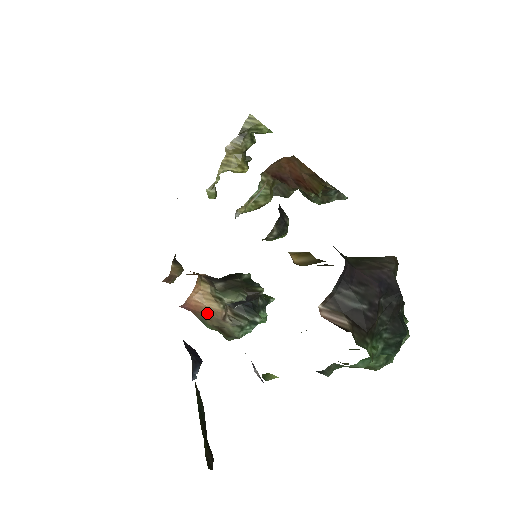
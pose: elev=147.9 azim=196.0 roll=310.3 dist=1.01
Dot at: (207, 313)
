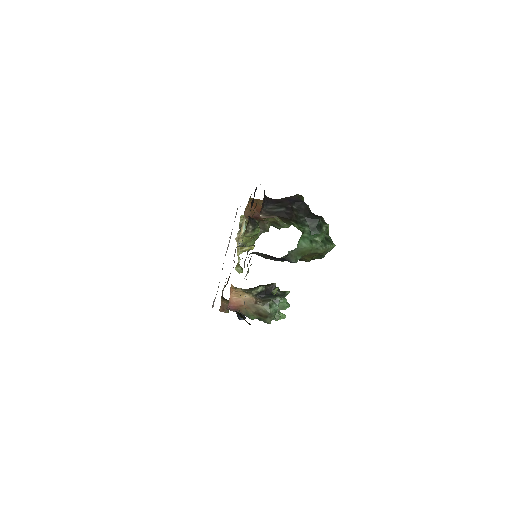
Dot at: (245, 304)
